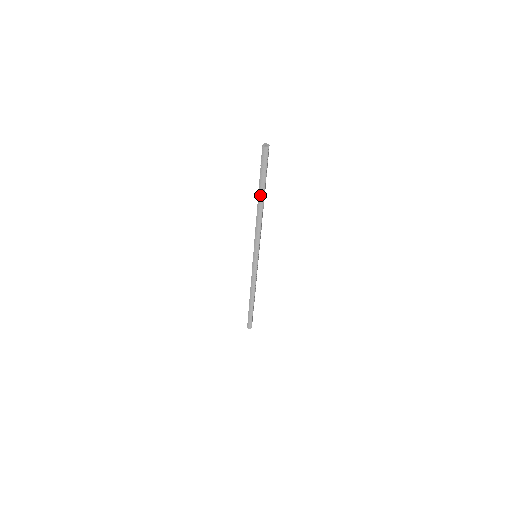
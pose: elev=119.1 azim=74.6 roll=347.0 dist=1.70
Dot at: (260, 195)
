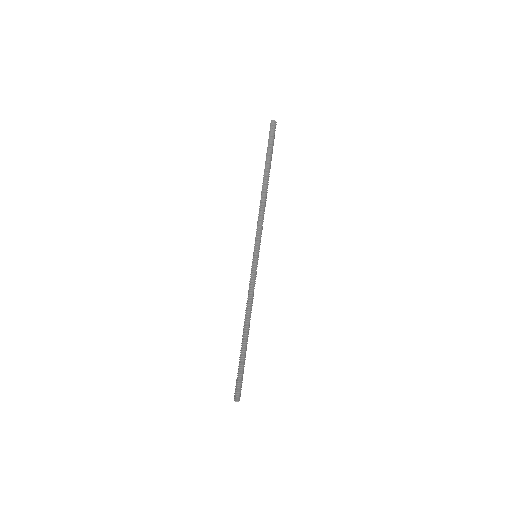
Dot at: (266, 170)
